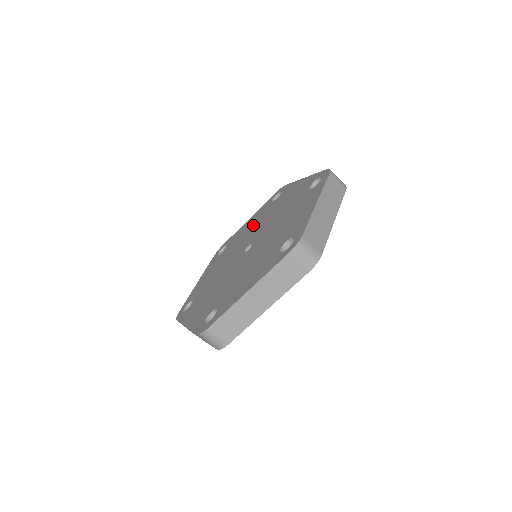
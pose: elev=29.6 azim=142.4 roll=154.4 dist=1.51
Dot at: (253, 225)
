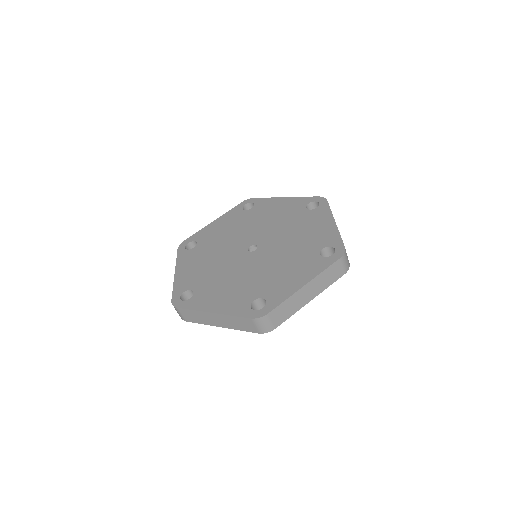
Dot at: (234, 228)
